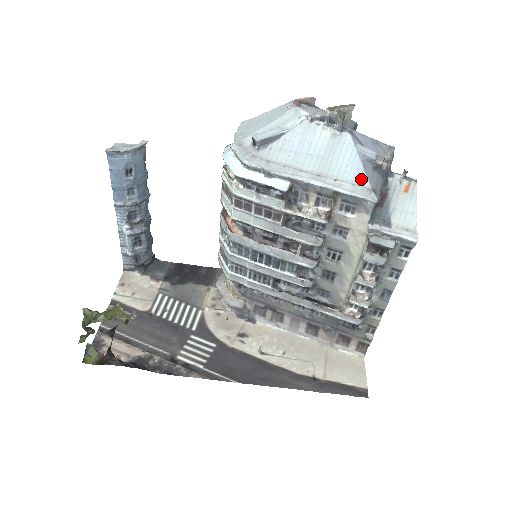
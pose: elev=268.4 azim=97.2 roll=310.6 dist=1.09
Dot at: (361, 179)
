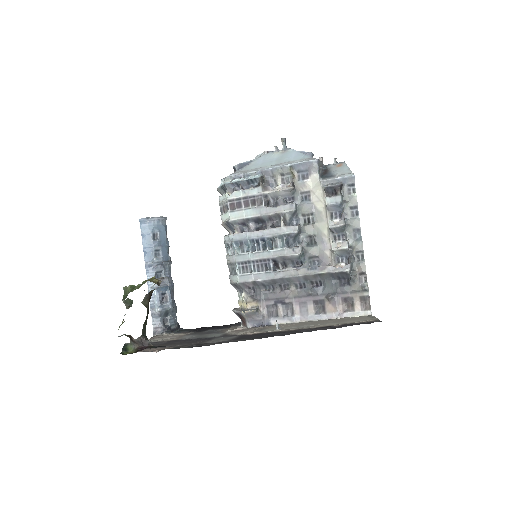
Dot at: (305, 157)
